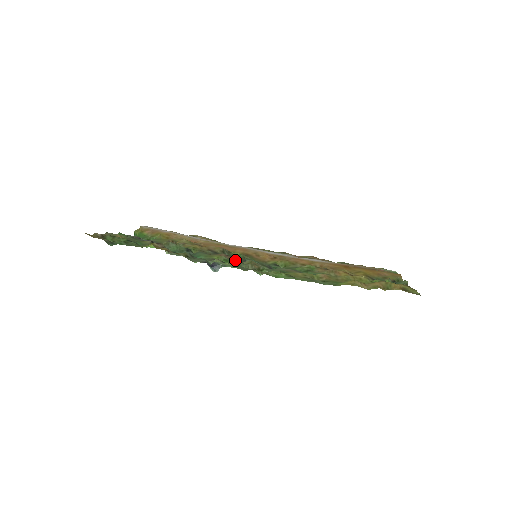
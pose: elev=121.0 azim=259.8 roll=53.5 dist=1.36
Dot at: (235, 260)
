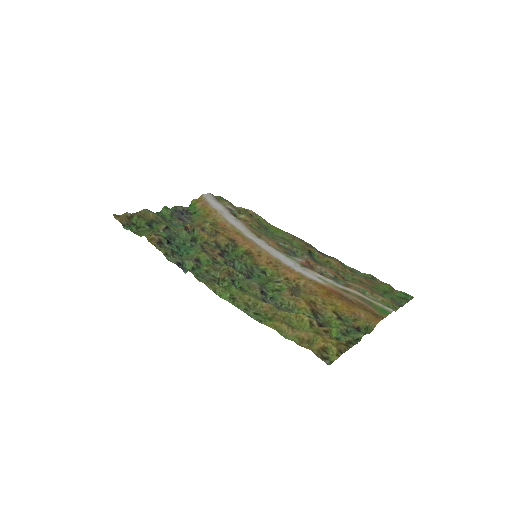
Dot at: (219, 261)
